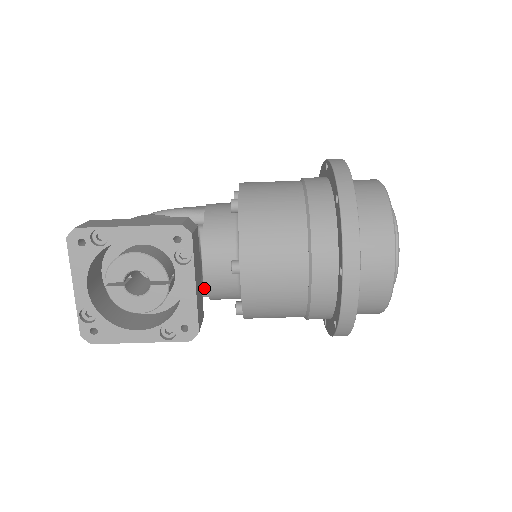
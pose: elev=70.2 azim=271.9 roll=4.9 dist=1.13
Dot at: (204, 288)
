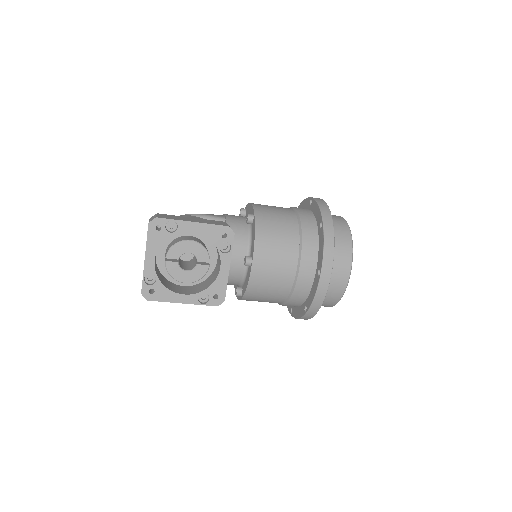
Dot at: occluded
